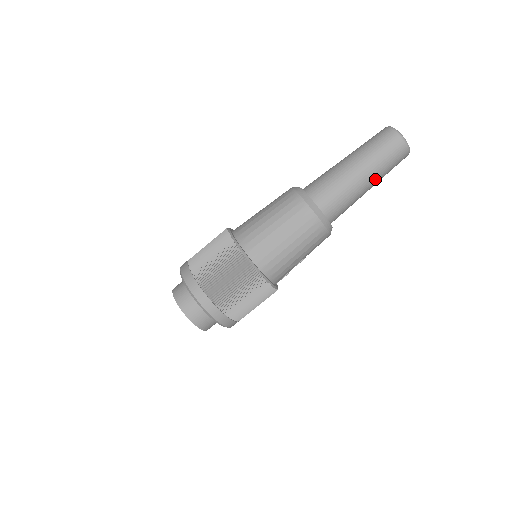
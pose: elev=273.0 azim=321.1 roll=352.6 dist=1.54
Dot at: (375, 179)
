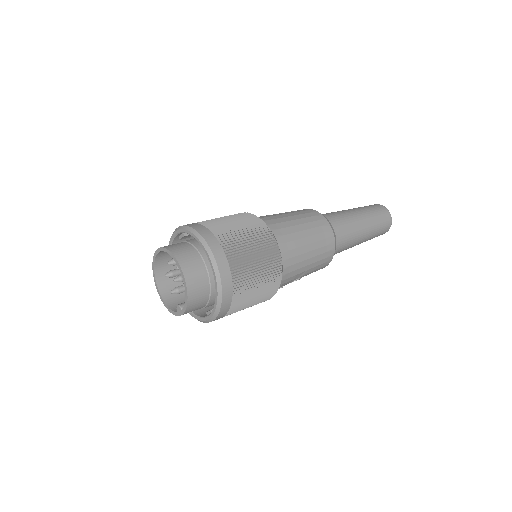
Dot at: (368, 236)
